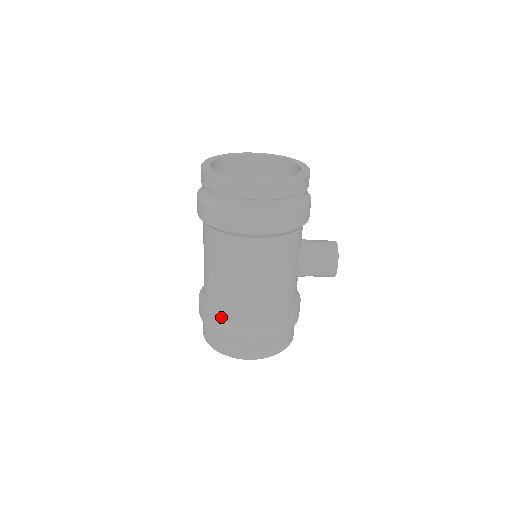
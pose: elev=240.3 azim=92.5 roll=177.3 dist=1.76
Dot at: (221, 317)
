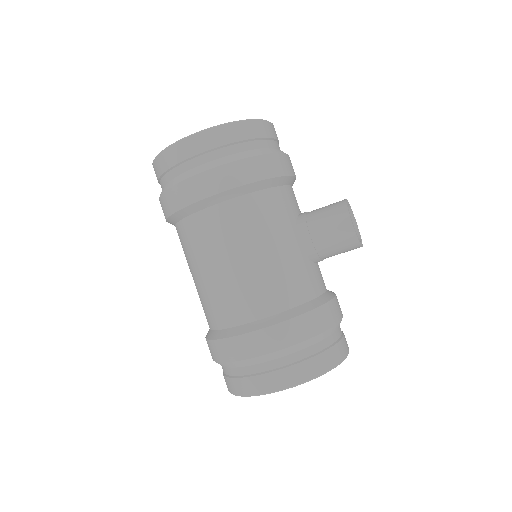
Dot at: (218, 336)
